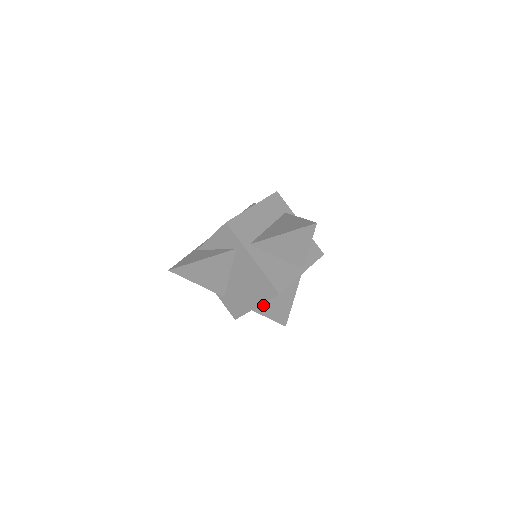
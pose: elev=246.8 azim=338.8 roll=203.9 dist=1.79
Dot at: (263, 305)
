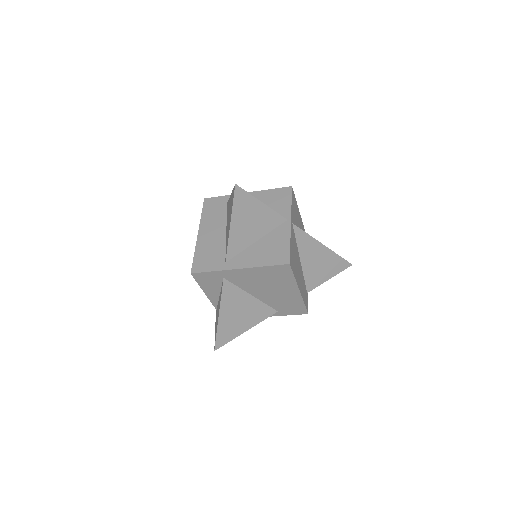
Dot at: (311, 277)
